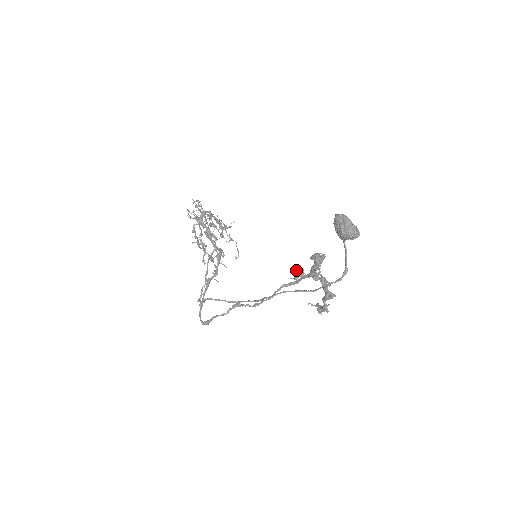
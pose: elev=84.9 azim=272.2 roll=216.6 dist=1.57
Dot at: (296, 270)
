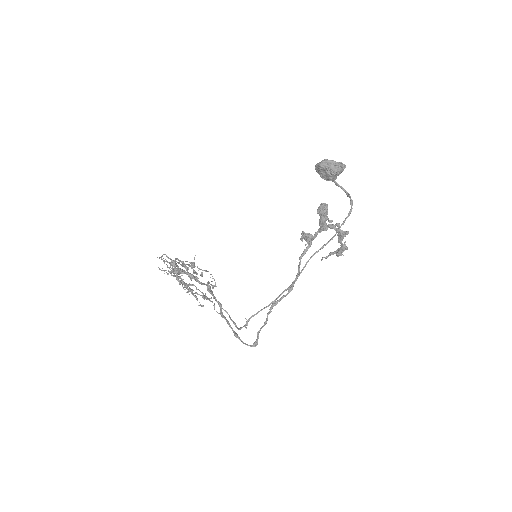
Dot at: (303, 237)
